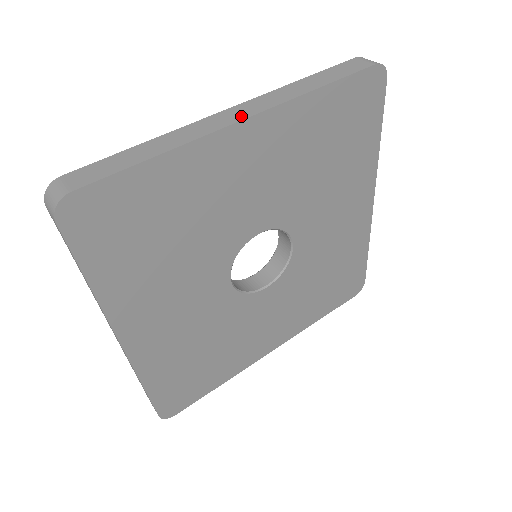
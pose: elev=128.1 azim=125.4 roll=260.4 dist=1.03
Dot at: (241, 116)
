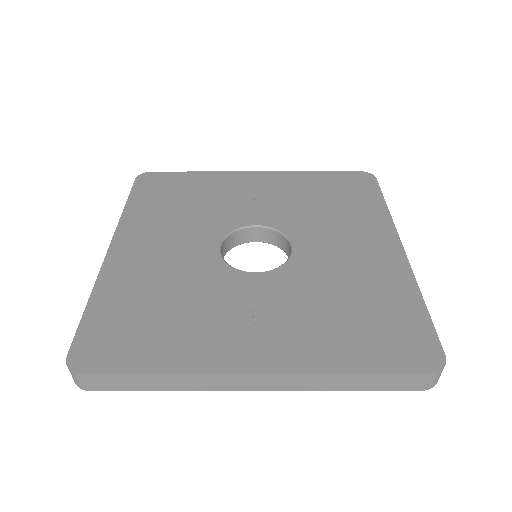
Dot at: (256, 387)
